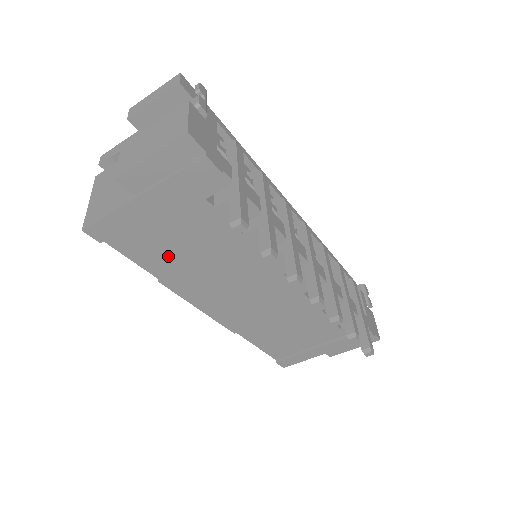
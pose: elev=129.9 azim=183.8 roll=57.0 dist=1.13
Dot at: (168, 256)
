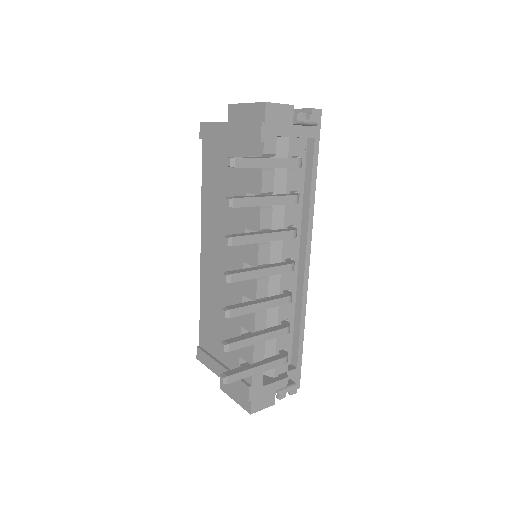
Dot at: (214, 181)
